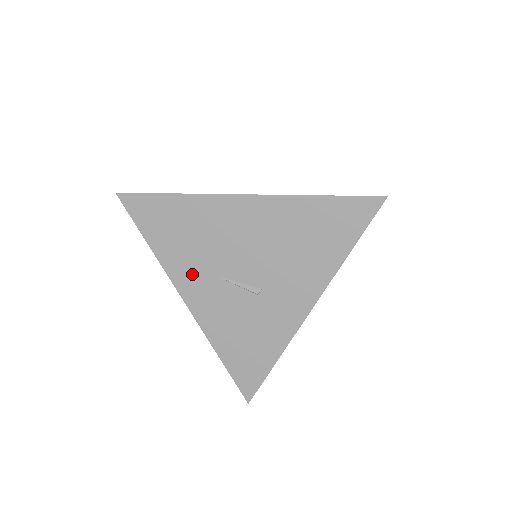
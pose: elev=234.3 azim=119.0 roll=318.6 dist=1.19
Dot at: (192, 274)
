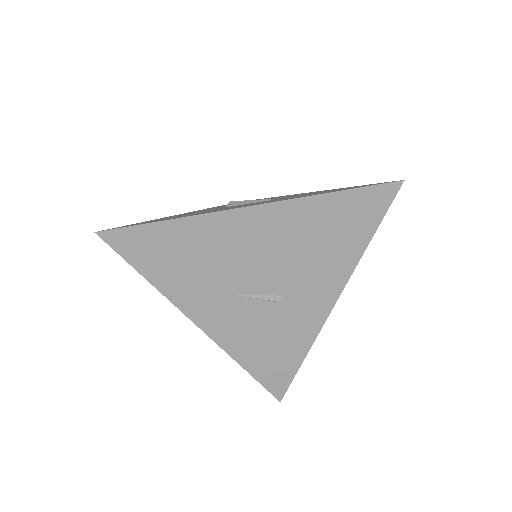
Dot at: (204, 299)
